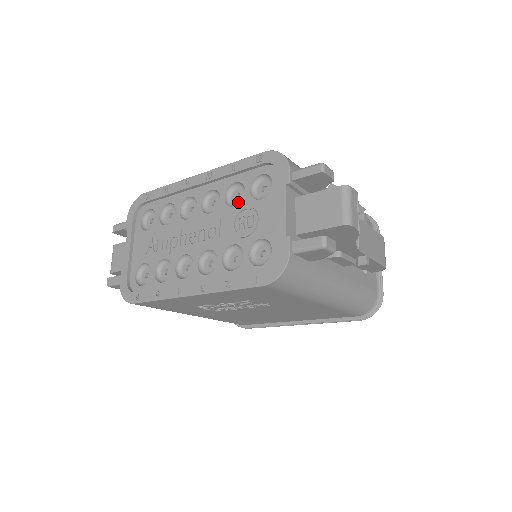
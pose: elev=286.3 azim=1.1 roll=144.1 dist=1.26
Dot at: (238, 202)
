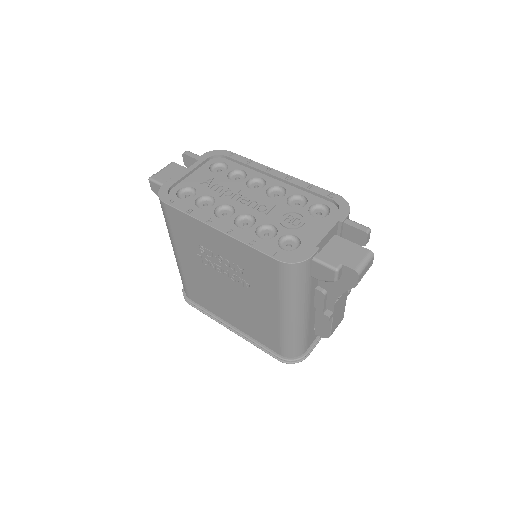
Dot at: (295, 207)
